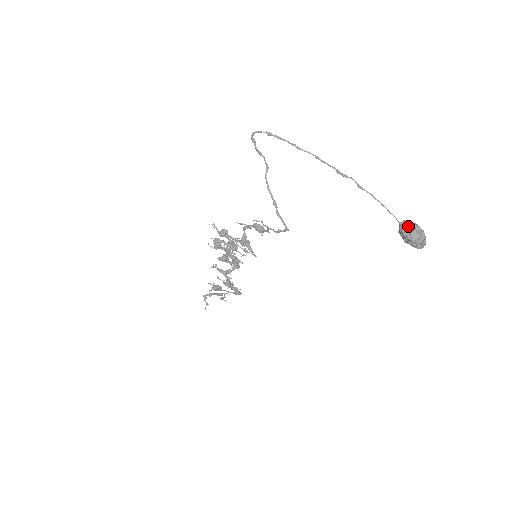
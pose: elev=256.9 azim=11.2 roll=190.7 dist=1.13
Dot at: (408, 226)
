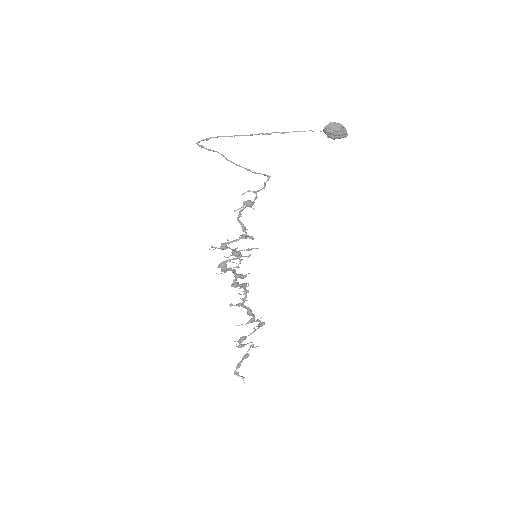
Dot at: (329, 125)
